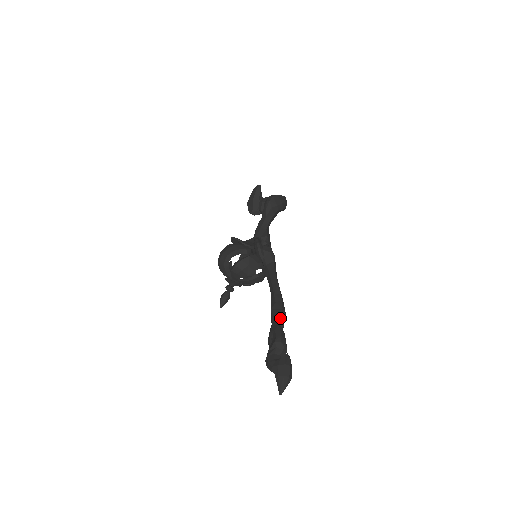
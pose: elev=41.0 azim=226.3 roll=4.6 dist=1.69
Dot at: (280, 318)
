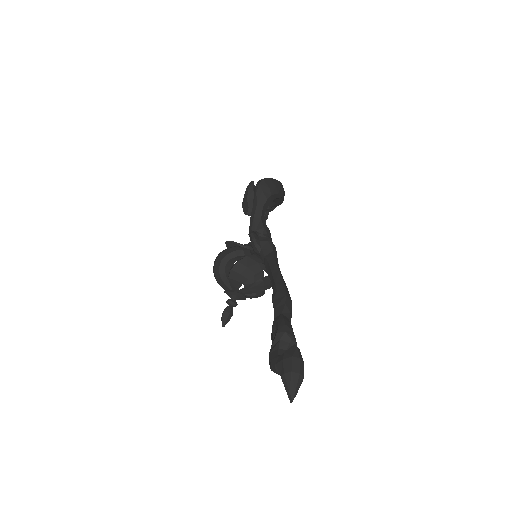
Dot at: (283, 306)
